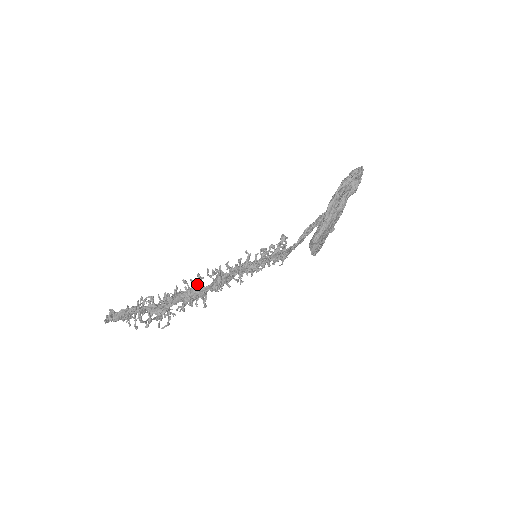
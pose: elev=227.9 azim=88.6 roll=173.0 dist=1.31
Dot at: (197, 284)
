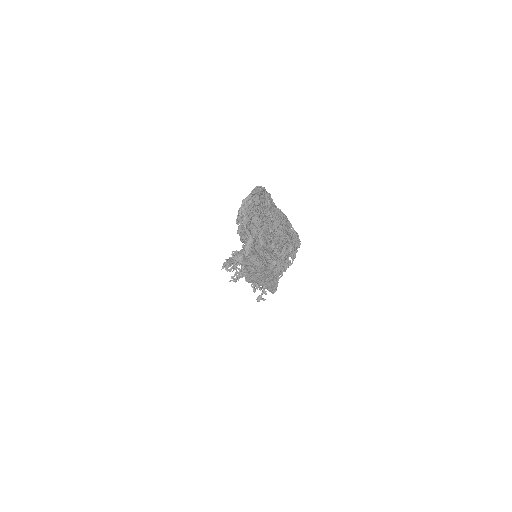
Dot at: occluded
